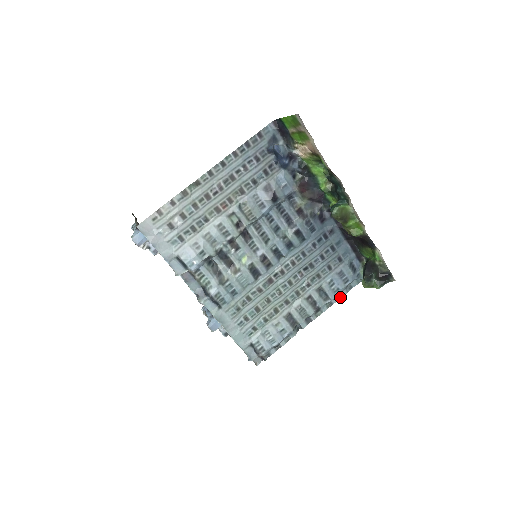
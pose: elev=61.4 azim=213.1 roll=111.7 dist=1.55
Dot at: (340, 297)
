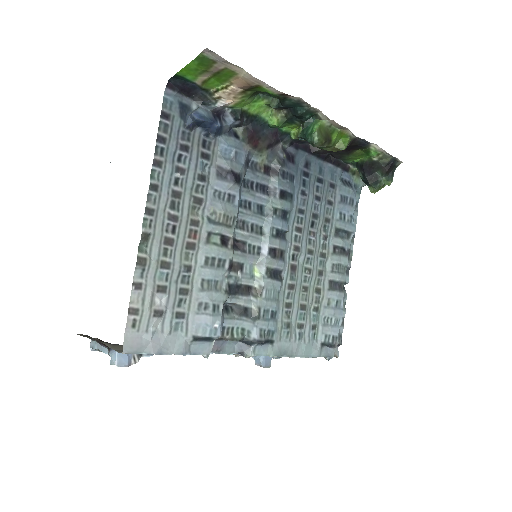
Dot at: (355, 222)
